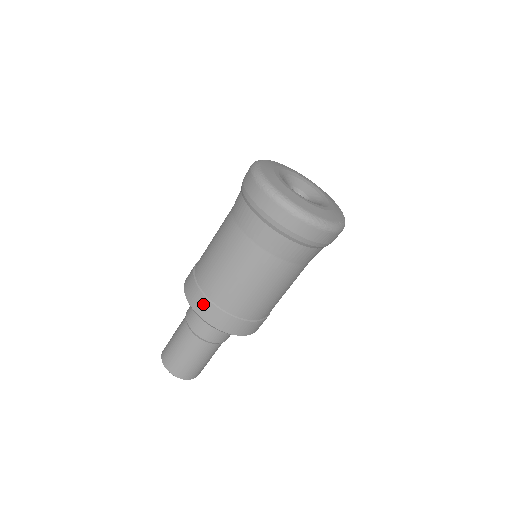
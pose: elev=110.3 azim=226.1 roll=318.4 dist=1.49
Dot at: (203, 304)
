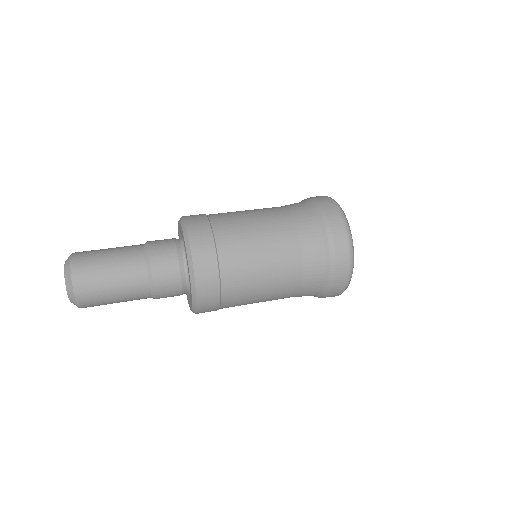
Dot at: (202, 228)
